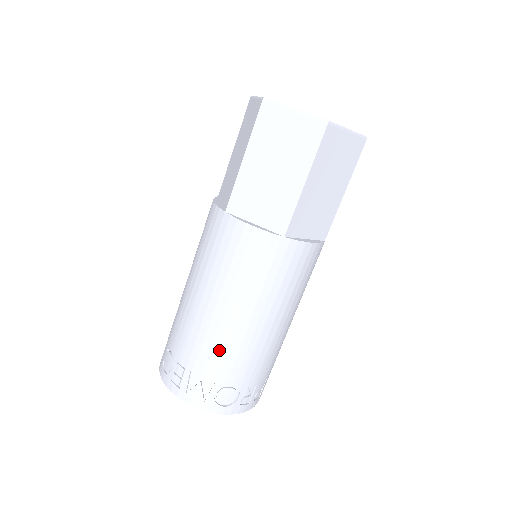
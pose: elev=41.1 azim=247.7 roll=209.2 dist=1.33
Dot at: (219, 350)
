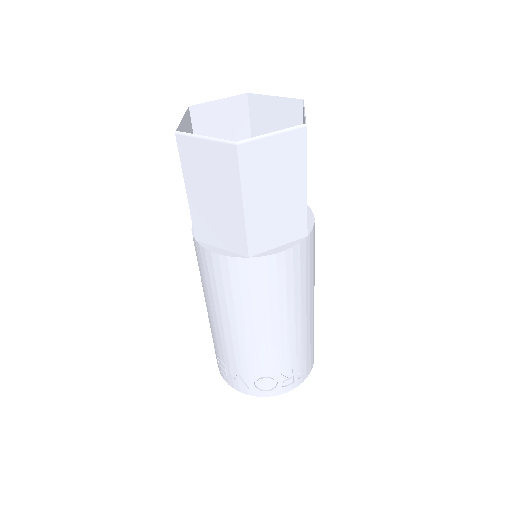
Dot at: (241, 353)
